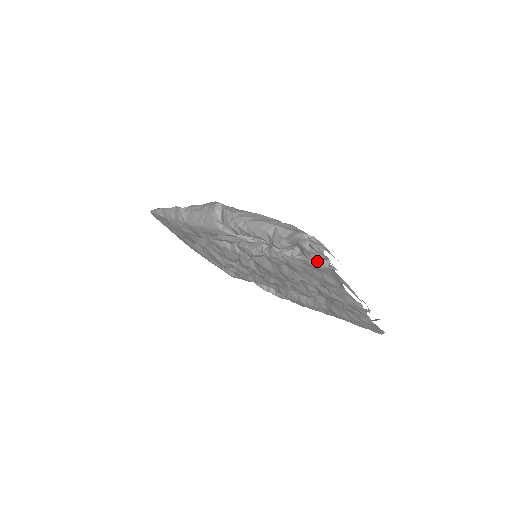
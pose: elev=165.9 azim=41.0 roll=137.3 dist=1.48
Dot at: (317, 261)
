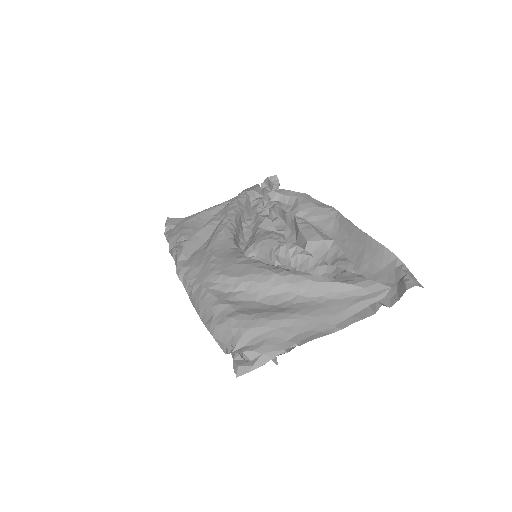
Dot at: occluded
